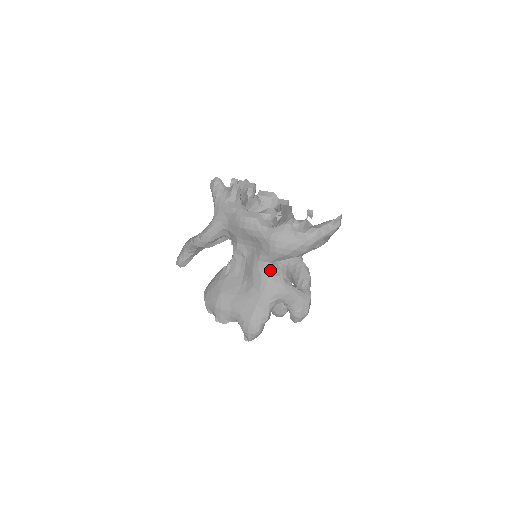
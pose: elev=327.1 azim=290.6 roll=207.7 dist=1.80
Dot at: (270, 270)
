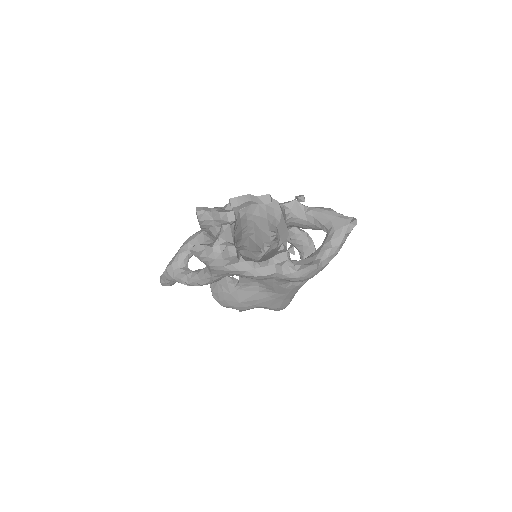
Dot at: (292, 282)
